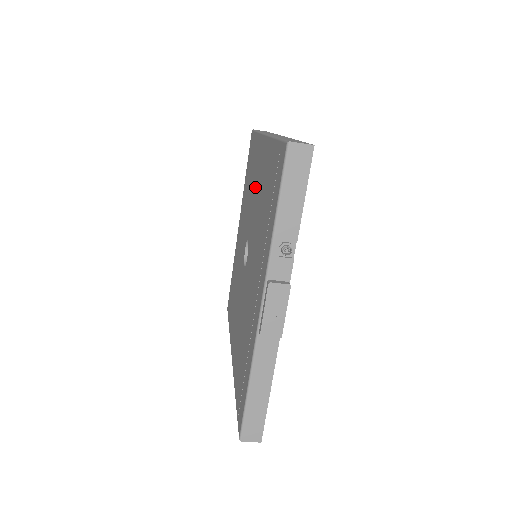
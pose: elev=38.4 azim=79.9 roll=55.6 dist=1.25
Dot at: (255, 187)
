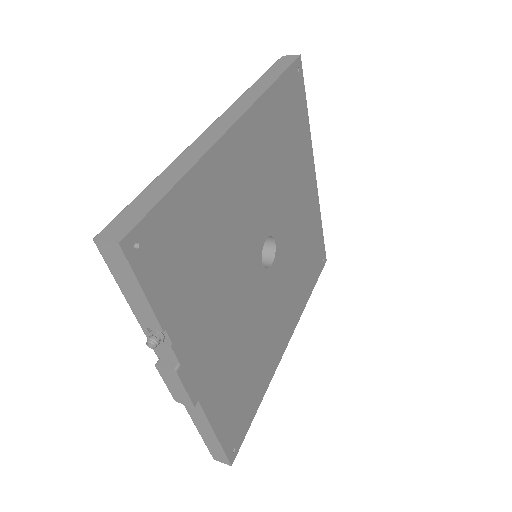
Dot at: occluded
